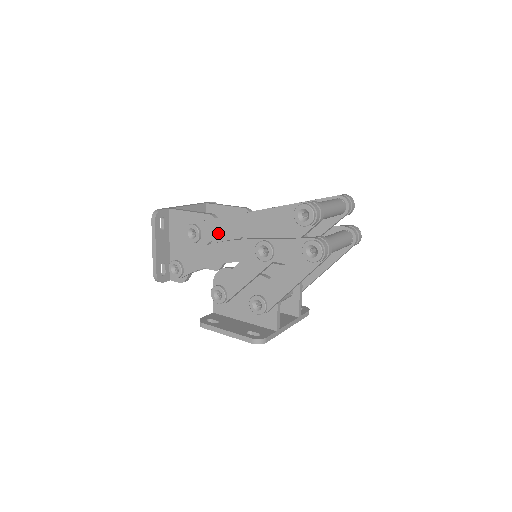
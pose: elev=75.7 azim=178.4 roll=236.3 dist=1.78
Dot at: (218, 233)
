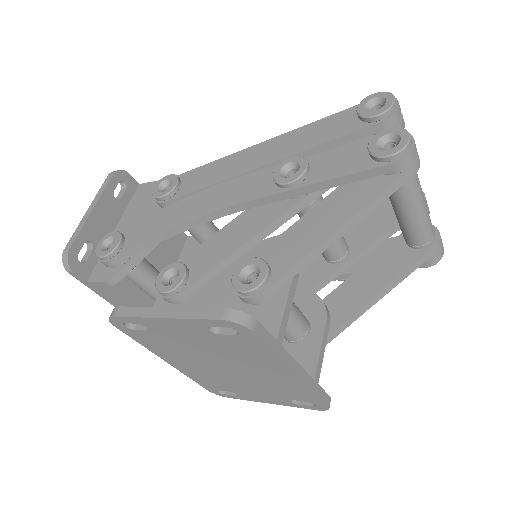
Dot at: (210, 177)
